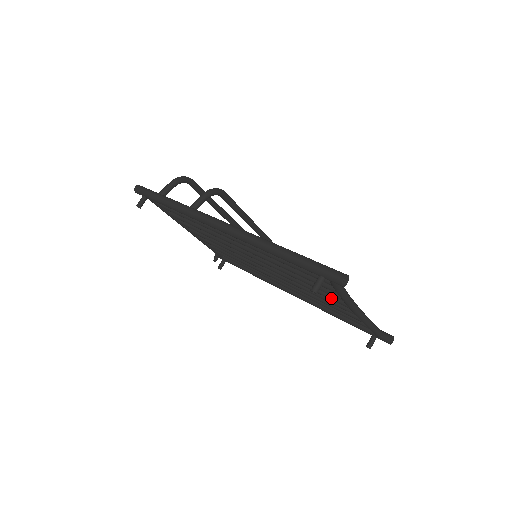
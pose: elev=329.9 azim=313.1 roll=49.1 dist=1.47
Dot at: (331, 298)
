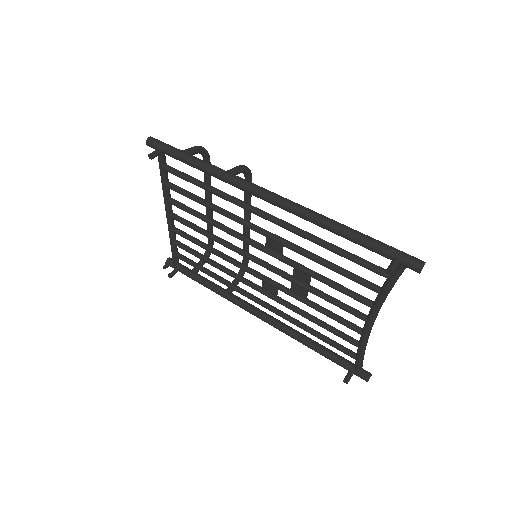
Dot at: (347, 308)
